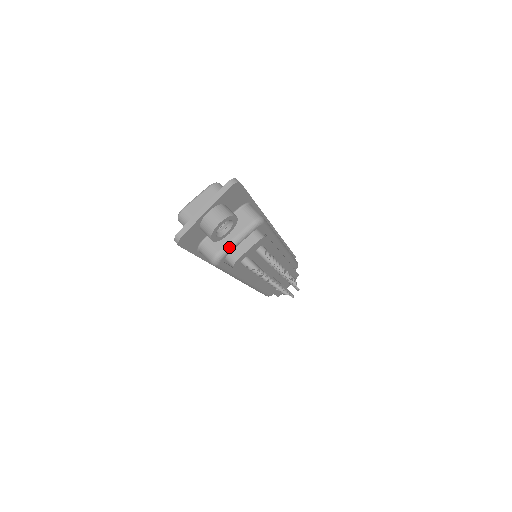
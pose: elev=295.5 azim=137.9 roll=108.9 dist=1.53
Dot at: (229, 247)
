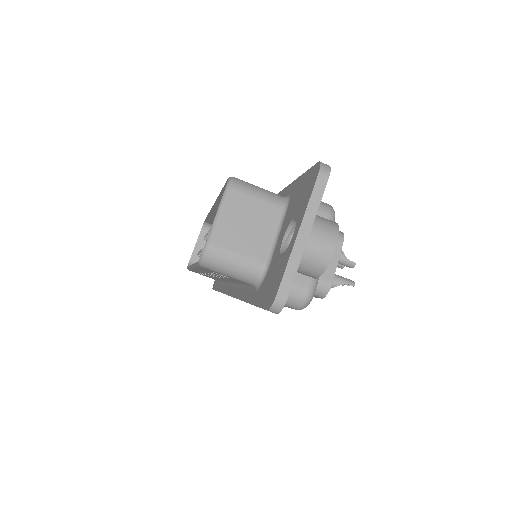
Dot at: occluded
